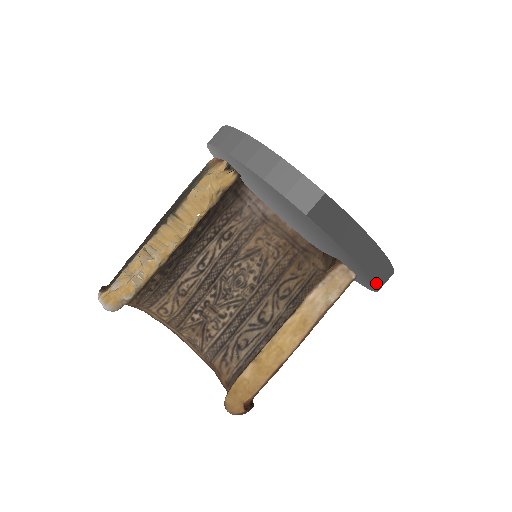
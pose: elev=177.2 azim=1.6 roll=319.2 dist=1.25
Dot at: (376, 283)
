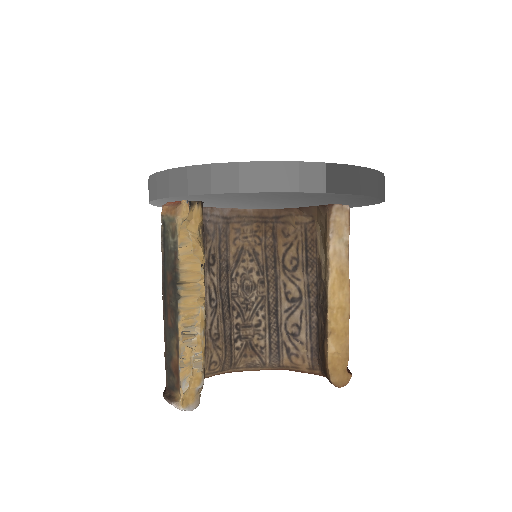
Dot at: (384, 200)
